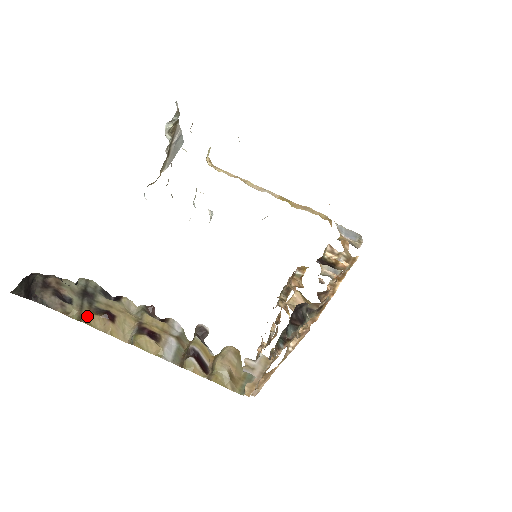
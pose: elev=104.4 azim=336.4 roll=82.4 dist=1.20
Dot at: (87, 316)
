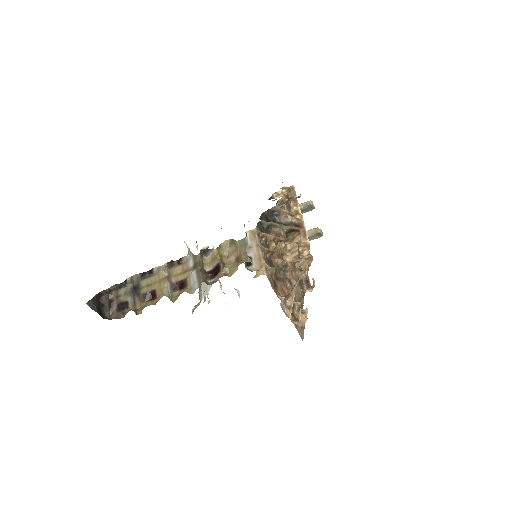
Dot at: (140, 308)
